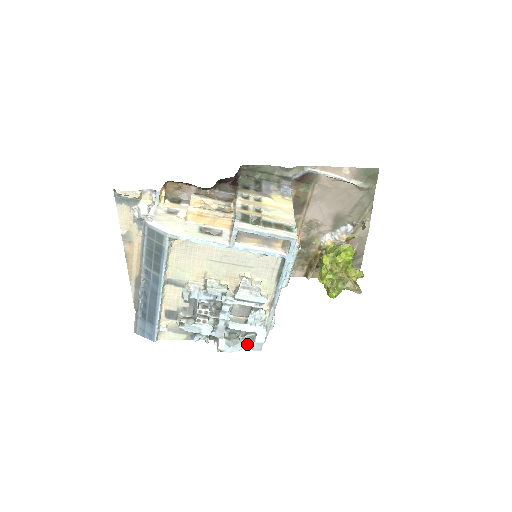
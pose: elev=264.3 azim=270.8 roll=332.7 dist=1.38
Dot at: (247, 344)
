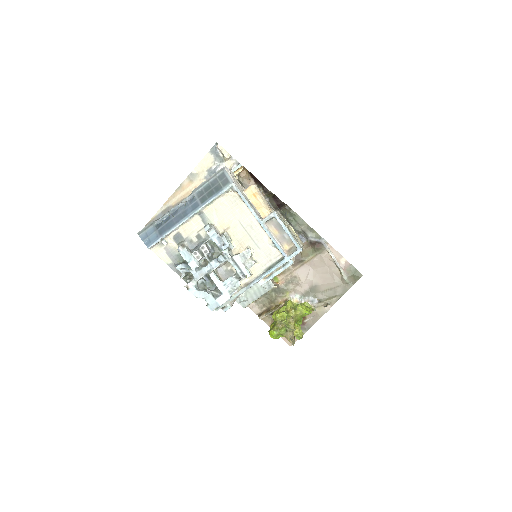
Dot at: (209, 297)
